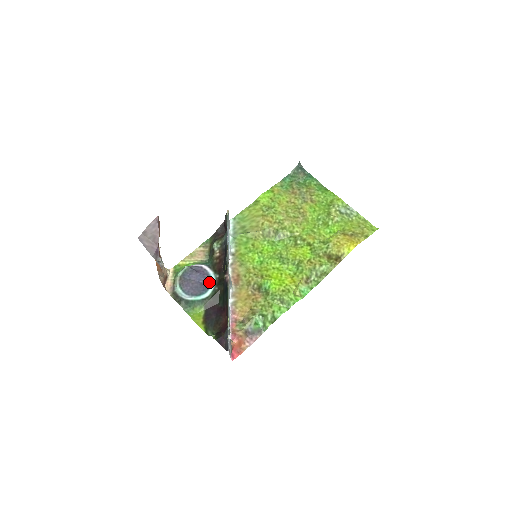
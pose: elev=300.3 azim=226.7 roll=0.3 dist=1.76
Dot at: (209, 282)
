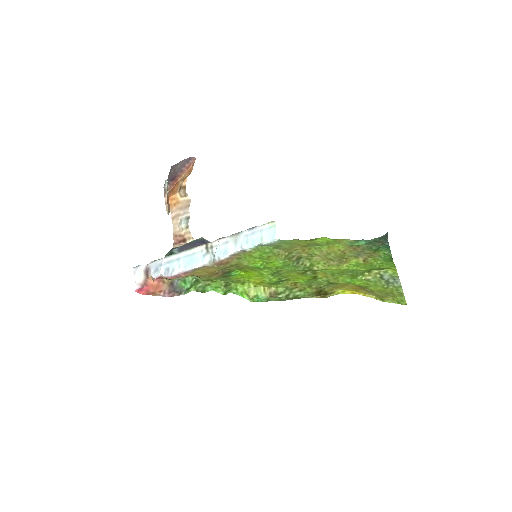
Dot at: occluded
